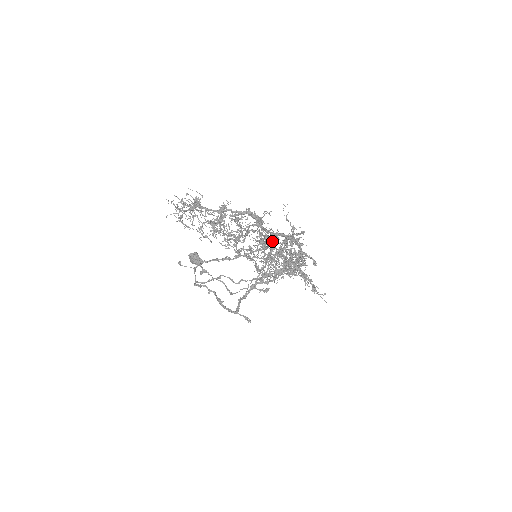
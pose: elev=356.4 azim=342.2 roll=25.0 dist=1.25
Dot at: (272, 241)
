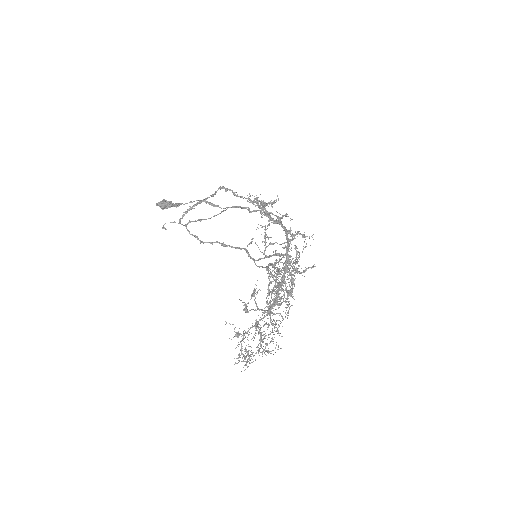
Dot at: occluded
